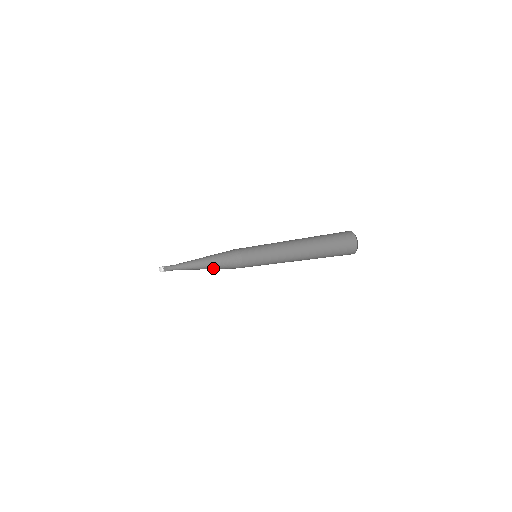
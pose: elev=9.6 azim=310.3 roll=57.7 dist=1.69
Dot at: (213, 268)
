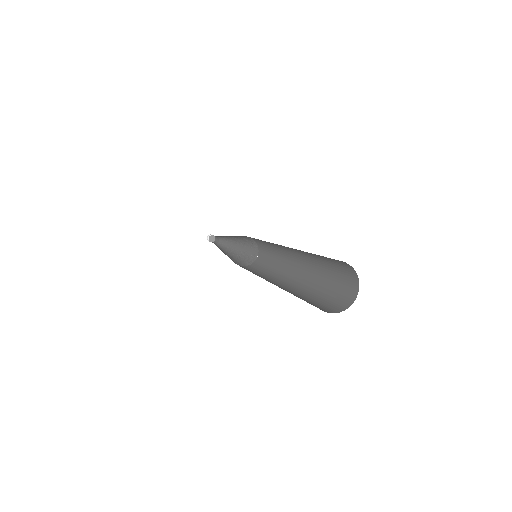
Dot at: (240, 248)
